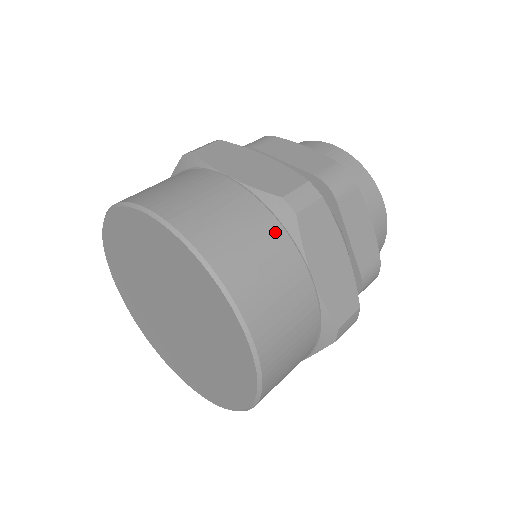
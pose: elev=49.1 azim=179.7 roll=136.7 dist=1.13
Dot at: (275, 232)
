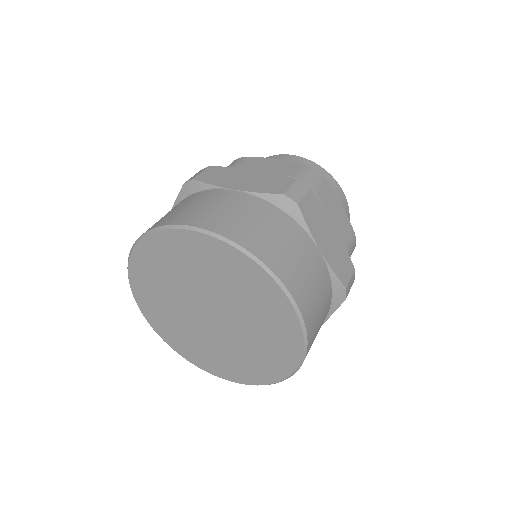
Dot at: (192, 197)
